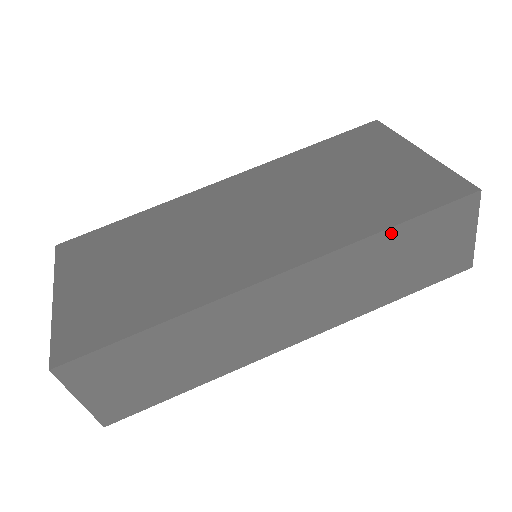
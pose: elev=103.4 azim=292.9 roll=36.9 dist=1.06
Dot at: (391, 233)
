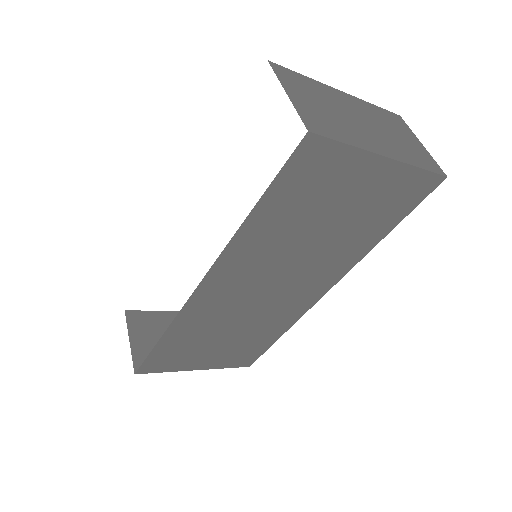
Dot at: occluded
